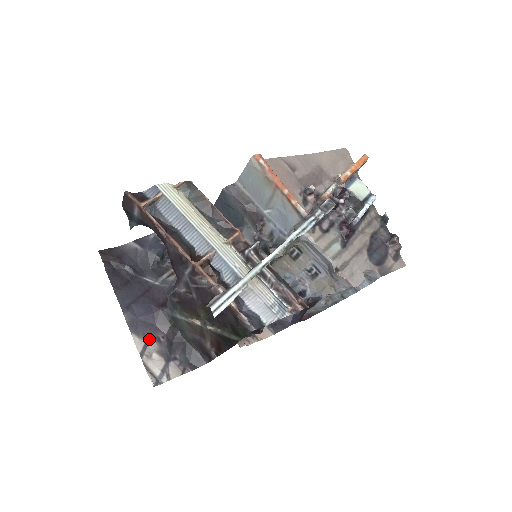
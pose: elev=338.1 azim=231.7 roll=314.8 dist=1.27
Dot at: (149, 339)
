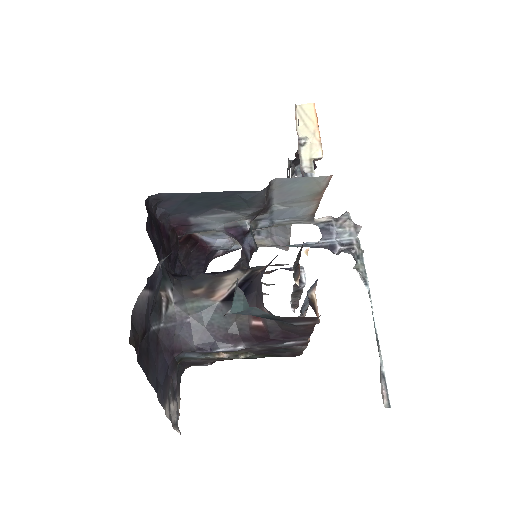
Dot at: (169, 396)
